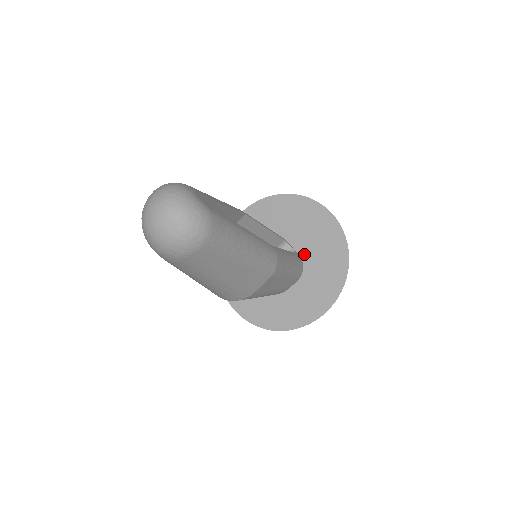
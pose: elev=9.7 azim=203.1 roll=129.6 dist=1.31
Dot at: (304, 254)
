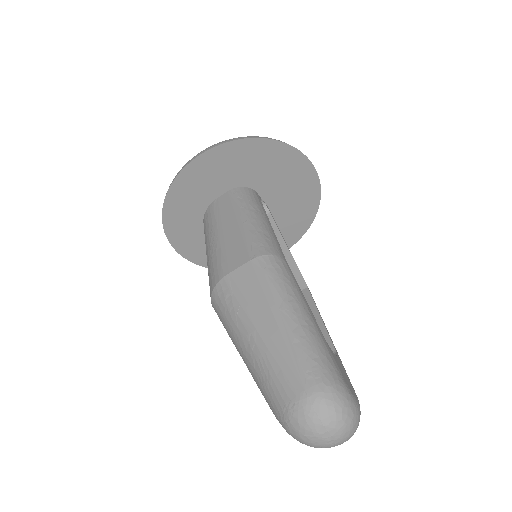
Dot at: (274, 206)
